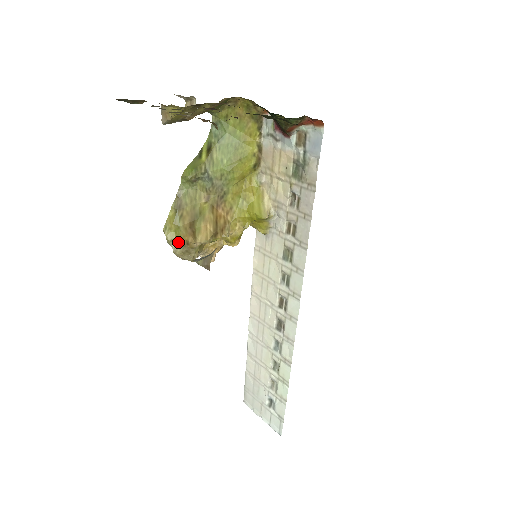
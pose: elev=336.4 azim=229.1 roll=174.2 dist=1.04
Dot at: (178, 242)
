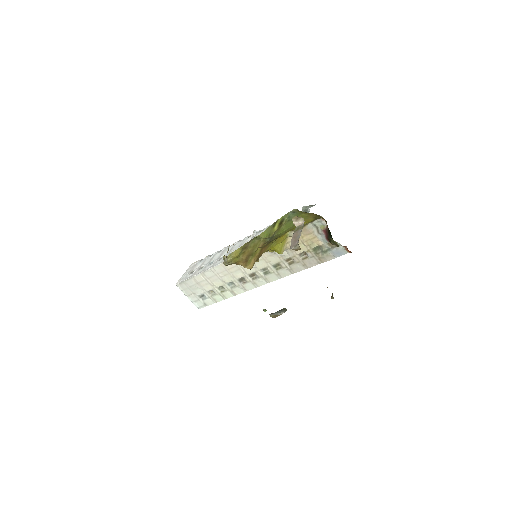
Dot at: (233, 263)
